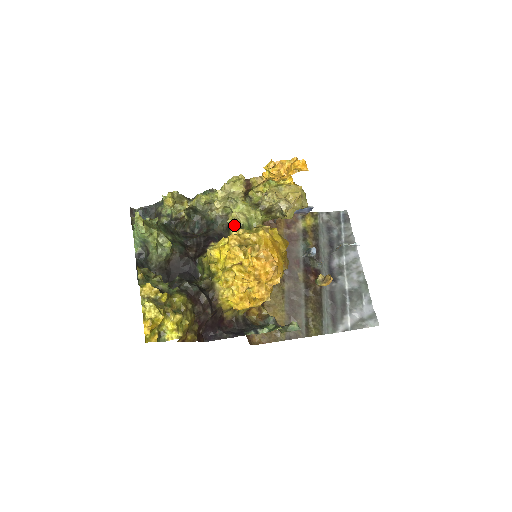
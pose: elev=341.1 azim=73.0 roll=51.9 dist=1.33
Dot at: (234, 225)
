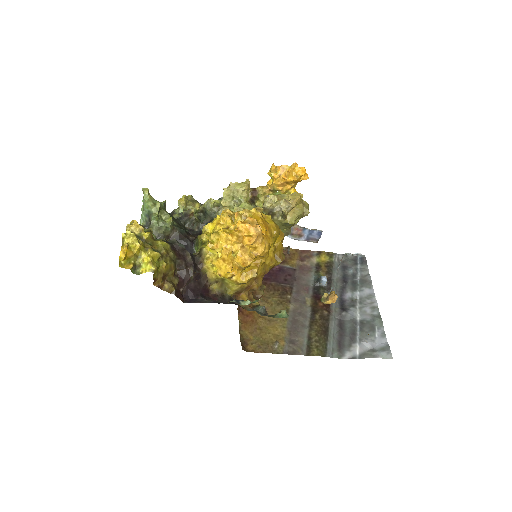
Dot at: occluded
